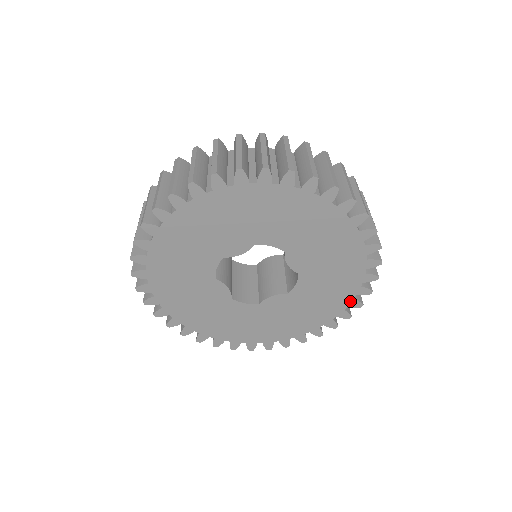
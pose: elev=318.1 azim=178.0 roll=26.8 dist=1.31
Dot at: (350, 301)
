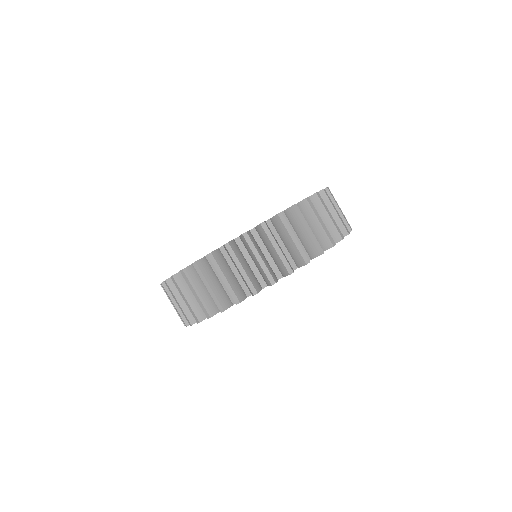
Dot at: occluded
